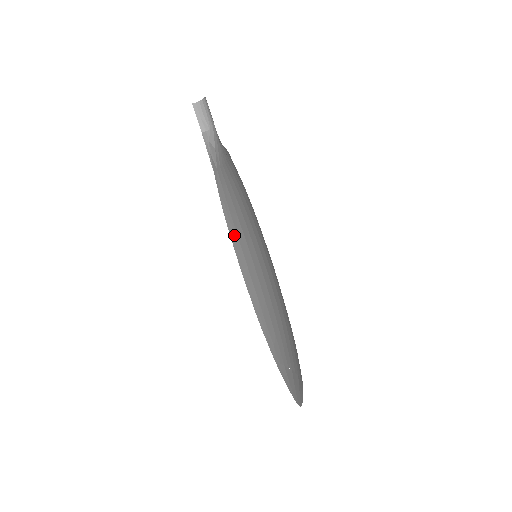
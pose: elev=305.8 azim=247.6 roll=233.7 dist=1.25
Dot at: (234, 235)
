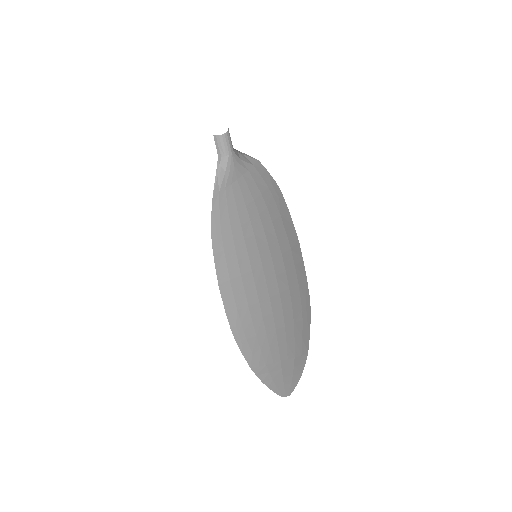
Dot at: (219, 252)
